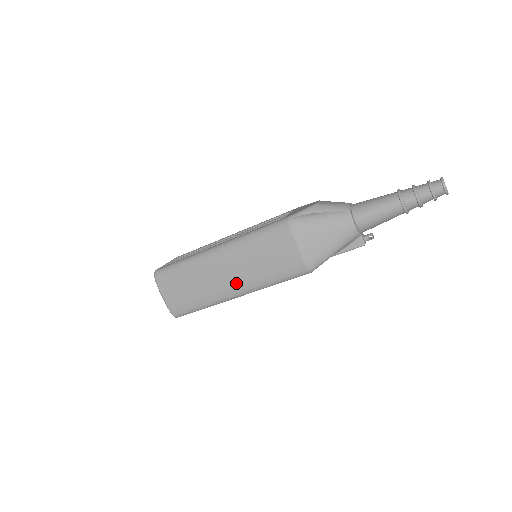
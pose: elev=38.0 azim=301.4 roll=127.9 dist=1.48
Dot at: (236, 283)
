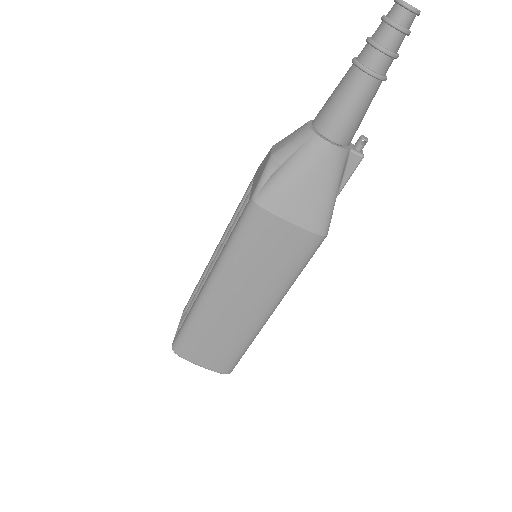
Dot at: (257, 304)
